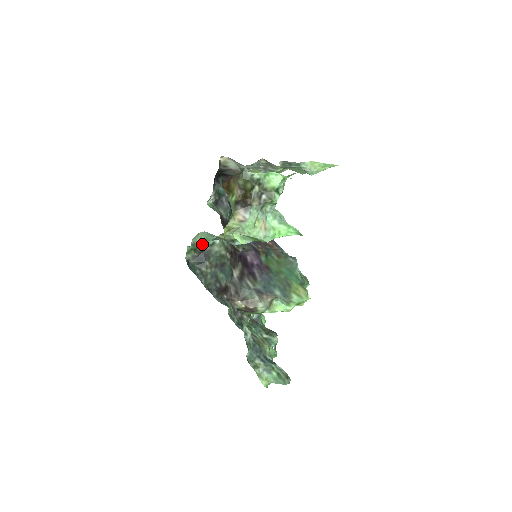
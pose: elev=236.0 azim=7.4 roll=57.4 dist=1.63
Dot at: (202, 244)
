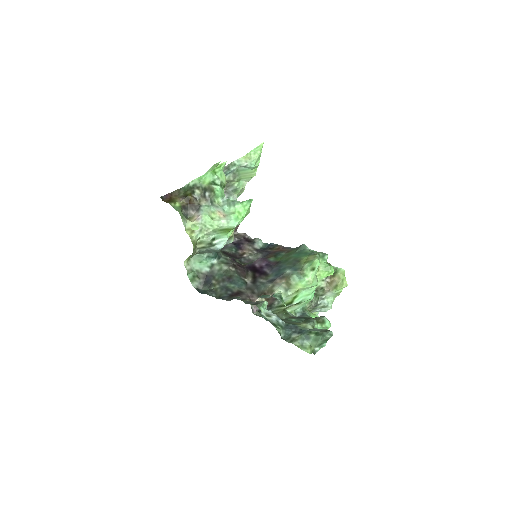
Dot at: (201, 269)
